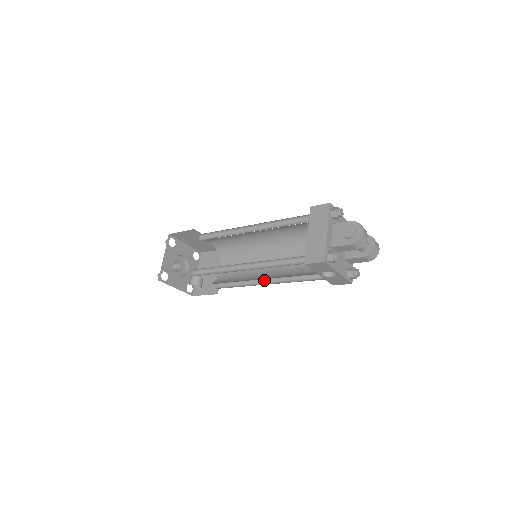
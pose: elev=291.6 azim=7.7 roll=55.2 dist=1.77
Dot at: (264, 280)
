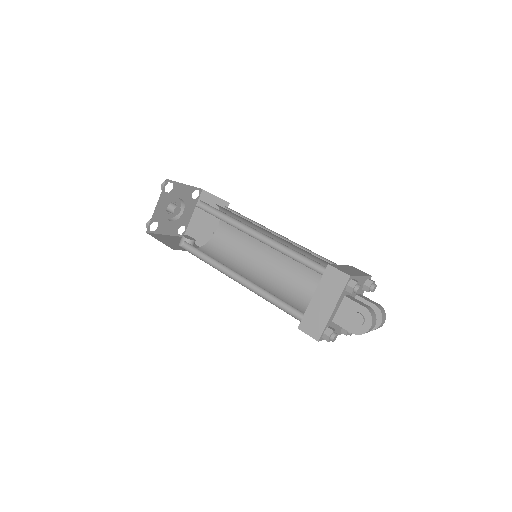
Dot at: occluded
